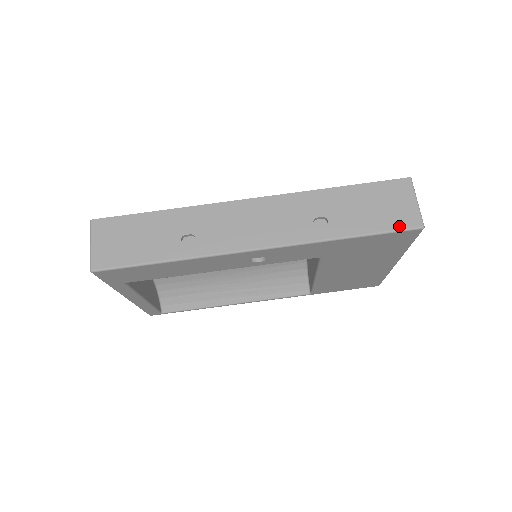
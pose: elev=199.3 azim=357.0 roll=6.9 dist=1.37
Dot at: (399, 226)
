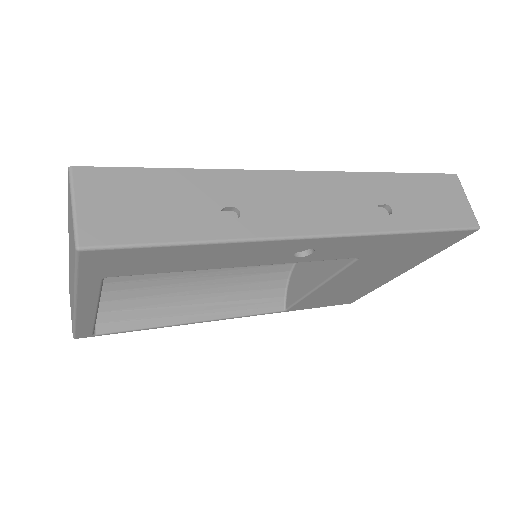
Dot at: (459, 224)
